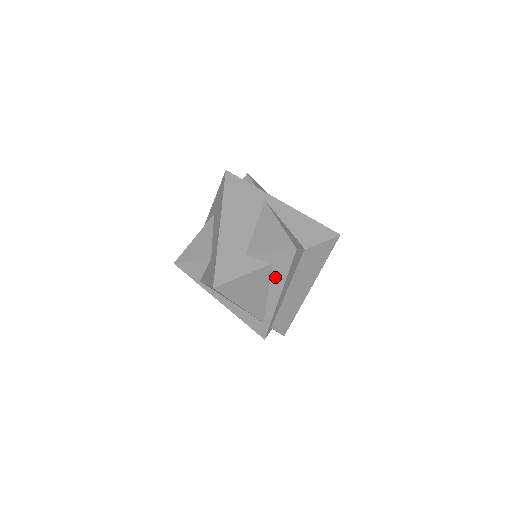
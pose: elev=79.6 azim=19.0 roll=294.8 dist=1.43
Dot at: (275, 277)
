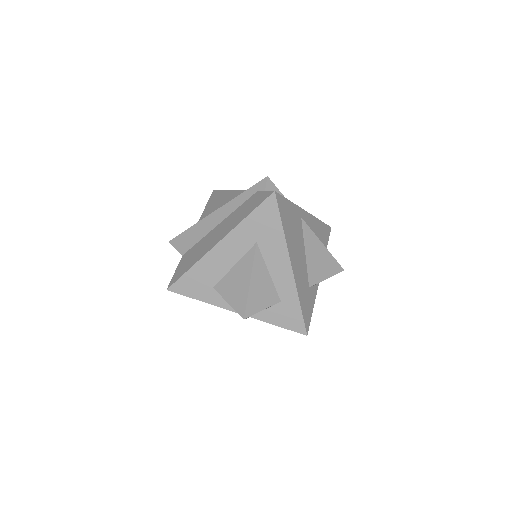
Dot at: occluded
